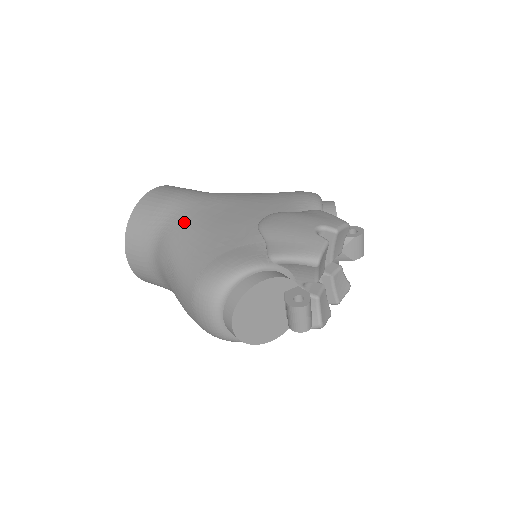
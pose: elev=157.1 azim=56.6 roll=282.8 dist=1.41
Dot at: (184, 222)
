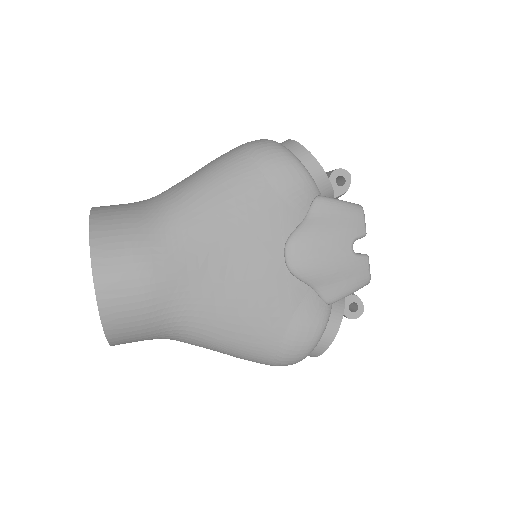
Dot at: (201, 310)
